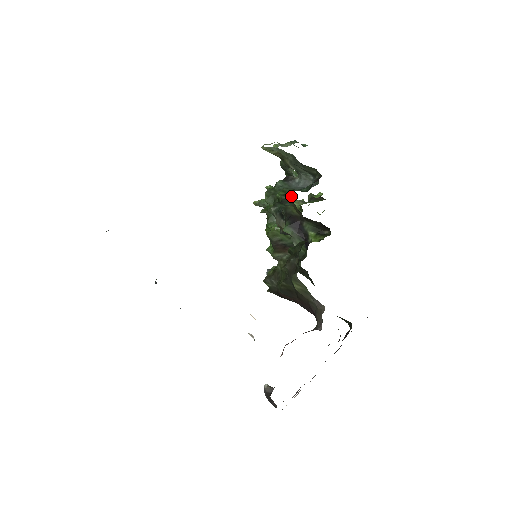
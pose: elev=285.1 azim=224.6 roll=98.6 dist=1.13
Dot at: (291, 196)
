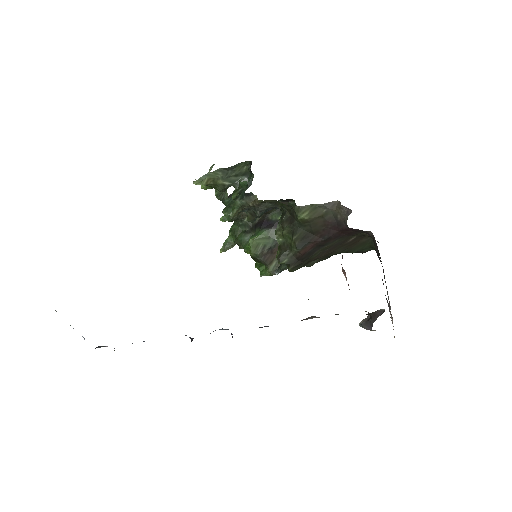
Dot at: (243, 183)
